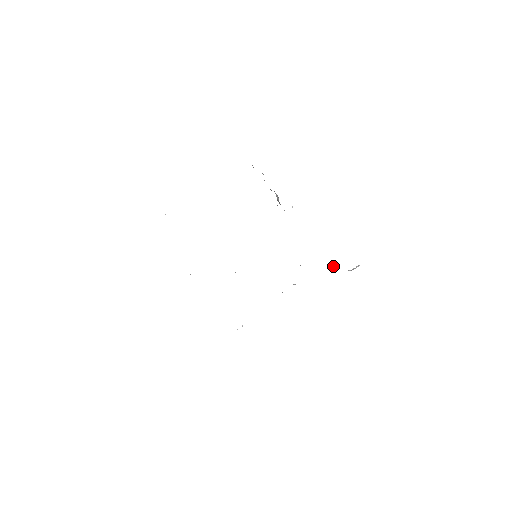
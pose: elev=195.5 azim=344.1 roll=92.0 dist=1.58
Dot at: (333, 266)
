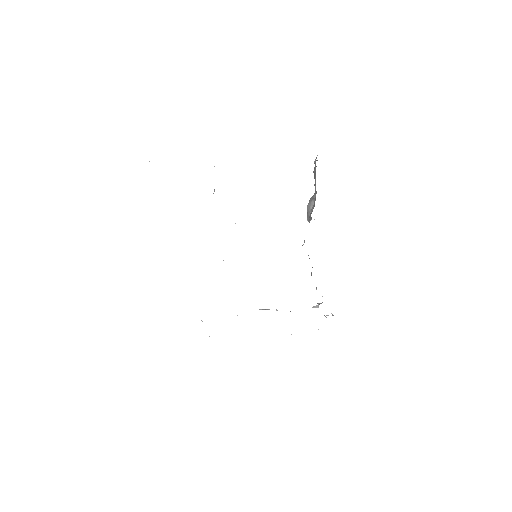
Dot at: (317, 307)
